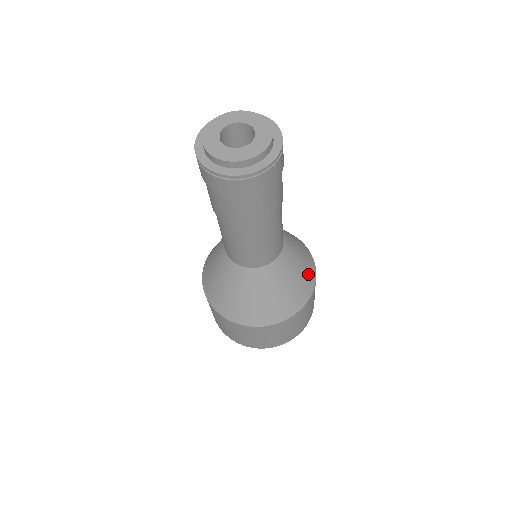
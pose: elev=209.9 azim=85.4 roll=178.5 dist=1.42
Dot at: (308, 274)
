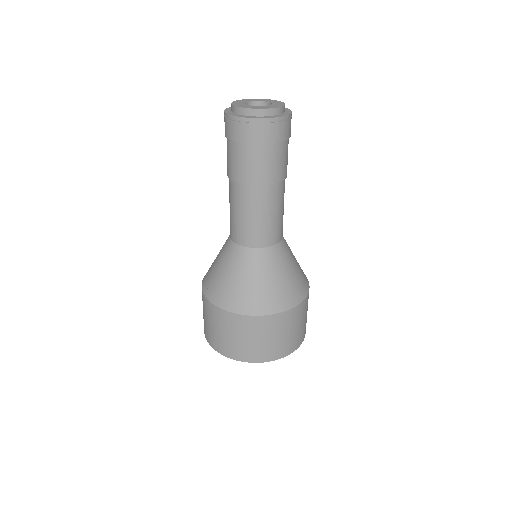
Dot at: (303, 278)
